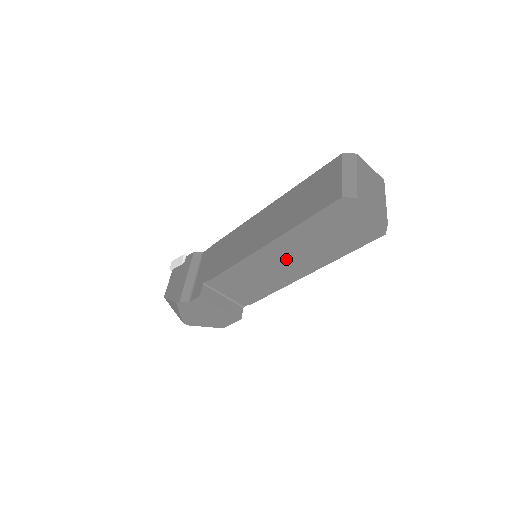
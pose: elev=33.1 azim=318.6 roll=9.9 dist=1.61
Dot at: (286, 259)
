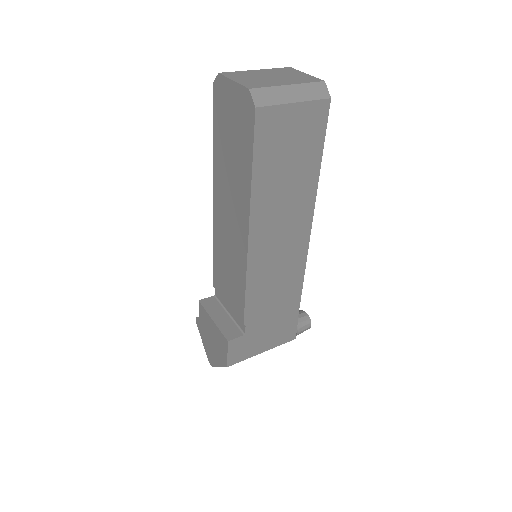
Dot at: (228, 216)
